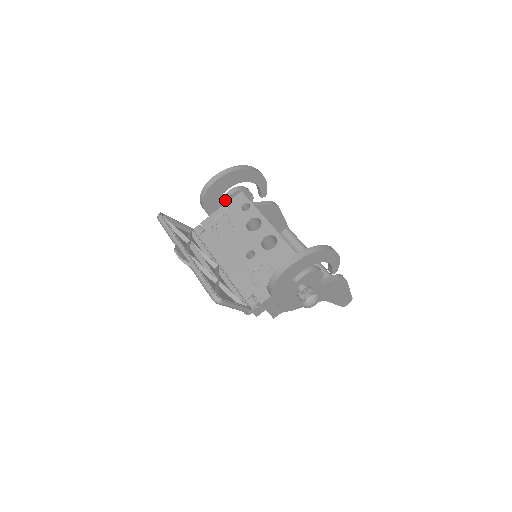
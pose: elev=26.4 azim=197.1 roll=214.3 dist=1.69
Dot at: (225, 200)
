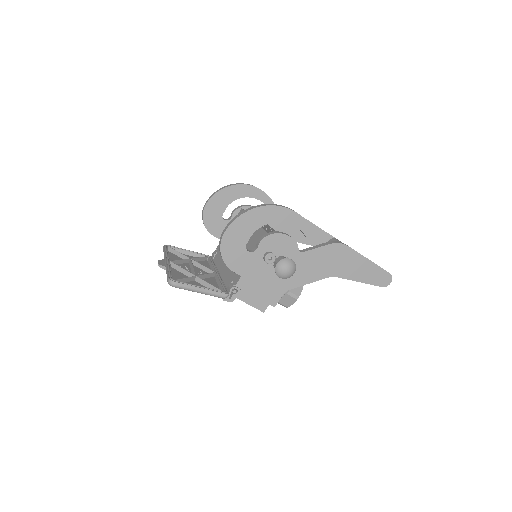
Dot at: (229, 221)
